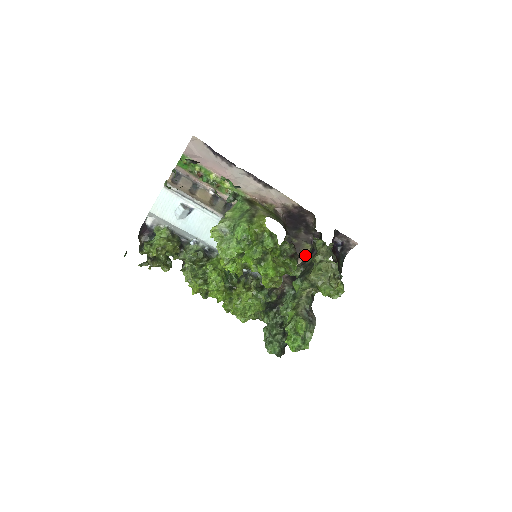
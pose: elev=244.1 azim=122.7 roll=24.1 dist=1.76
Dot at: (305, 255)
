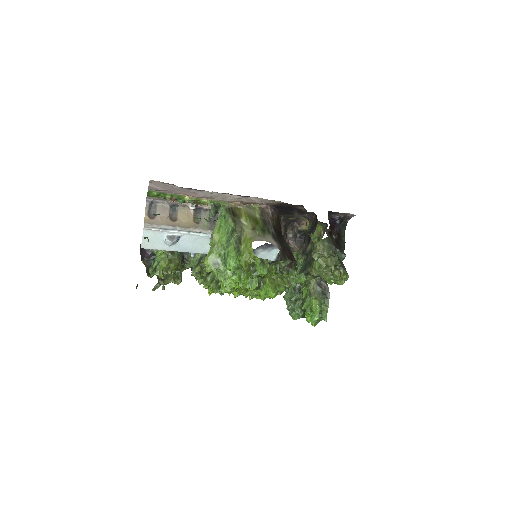
Dot at: occluded
